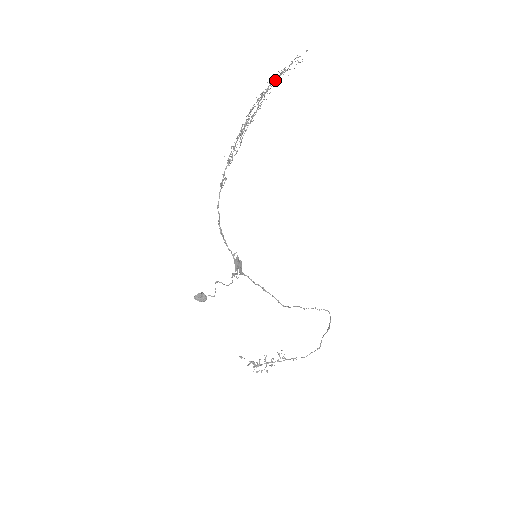
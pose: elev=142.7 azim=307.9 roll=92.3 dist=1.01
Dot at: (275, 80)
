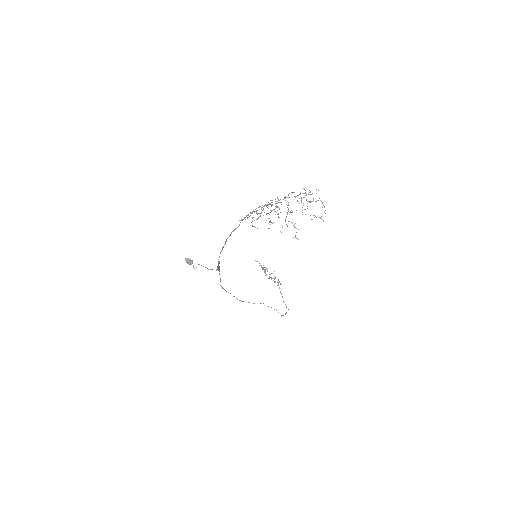
Dot at: (285, 220)
